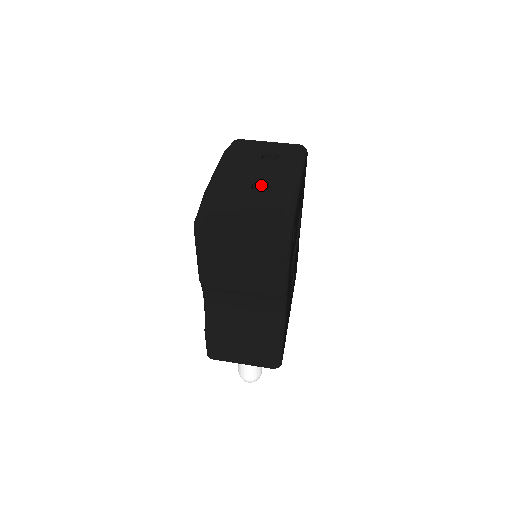
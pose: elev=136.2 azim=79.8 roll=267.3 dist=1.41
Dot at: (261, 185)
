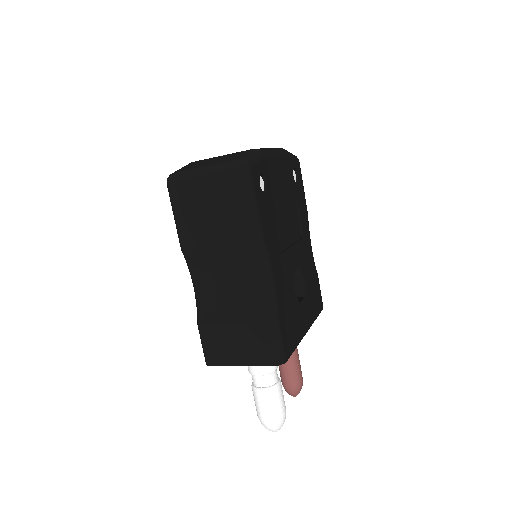
Dot at: occluded
